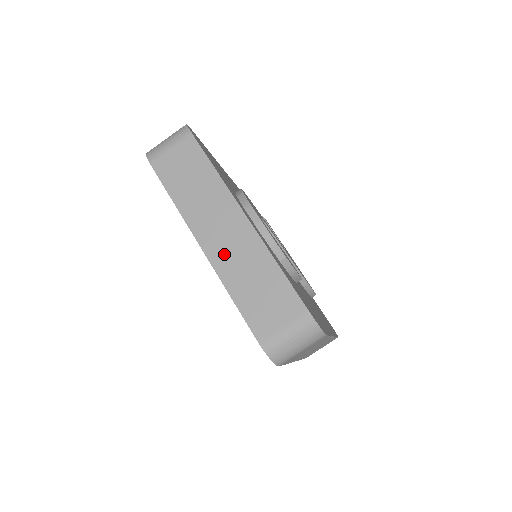
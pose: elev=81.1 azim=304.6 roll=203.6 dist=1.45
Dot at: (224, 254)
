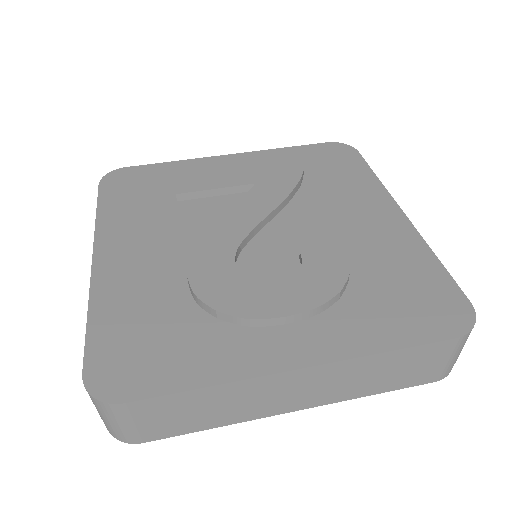
Dot at: (324, 394)
